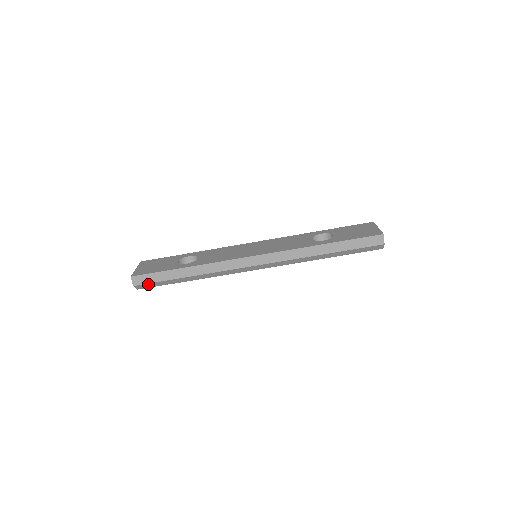
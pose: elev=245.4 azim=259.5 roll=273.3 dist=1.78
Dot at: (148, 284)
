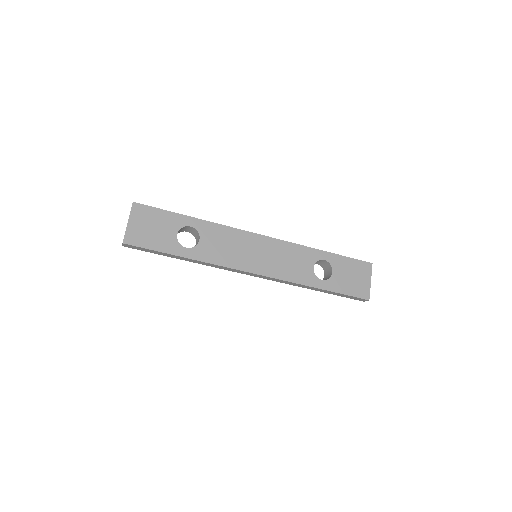
Dot at: occluded
